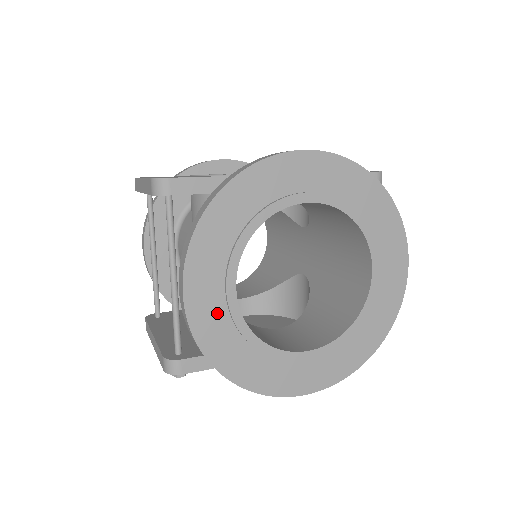
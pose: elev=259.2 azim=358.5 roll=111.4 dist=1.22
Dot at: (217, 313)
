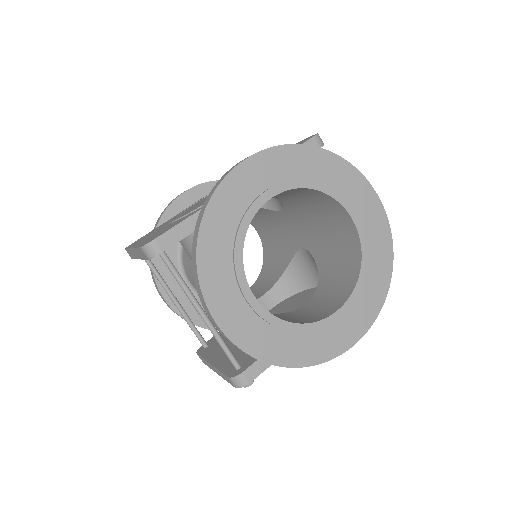
Dot at: (250, 322)
